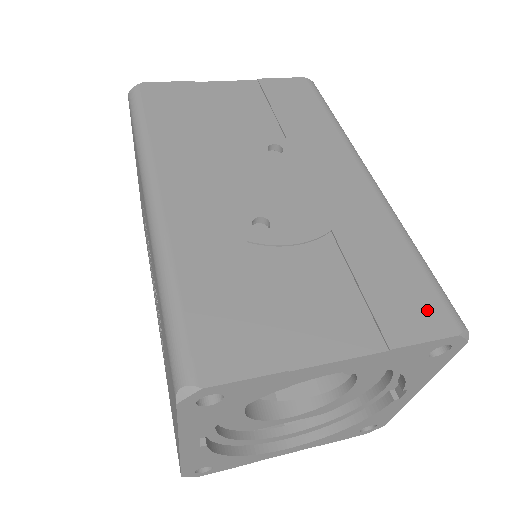
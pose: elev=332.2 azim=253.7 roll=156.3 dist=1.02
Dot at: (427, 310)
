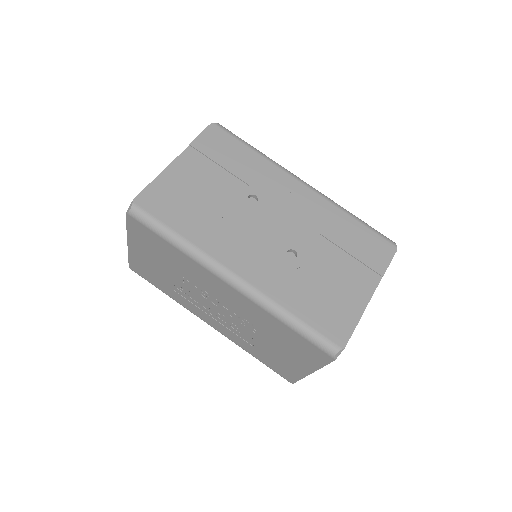
Dot at: (381, 247)
